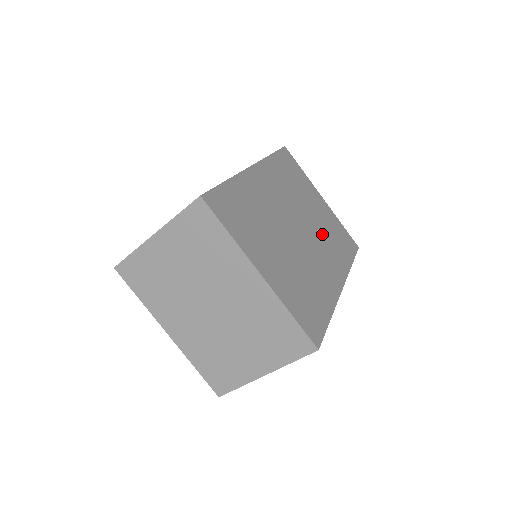
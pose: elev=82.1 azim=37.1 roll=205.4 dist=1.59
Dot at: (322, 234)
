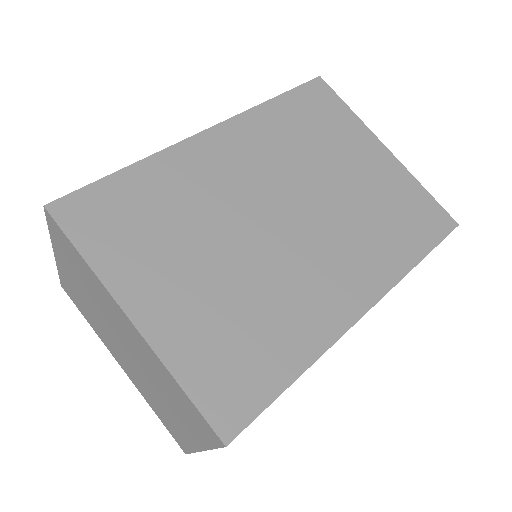
Dot at: (351, 217)
